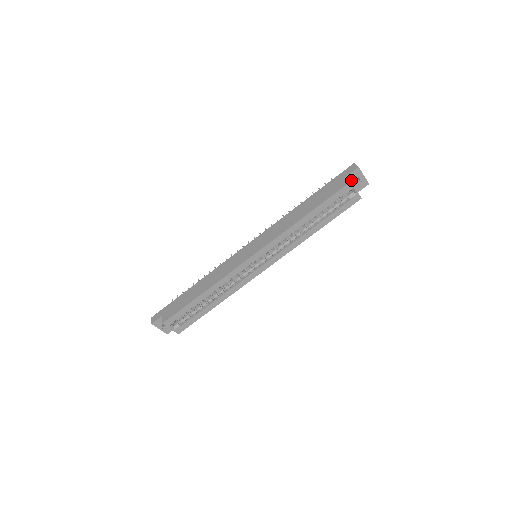
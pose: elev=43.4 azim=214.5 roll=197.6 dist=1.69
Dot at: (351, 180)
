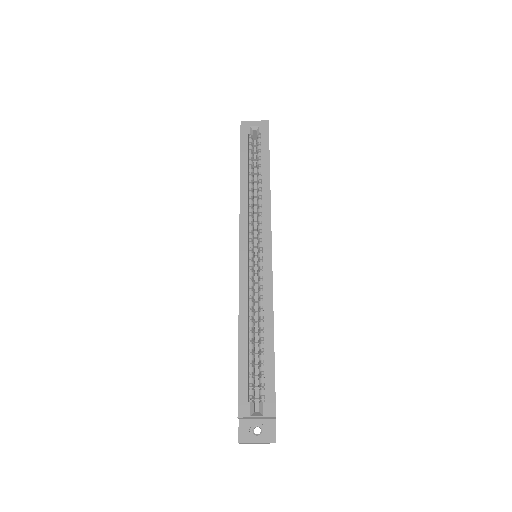
Dot at: occluded
